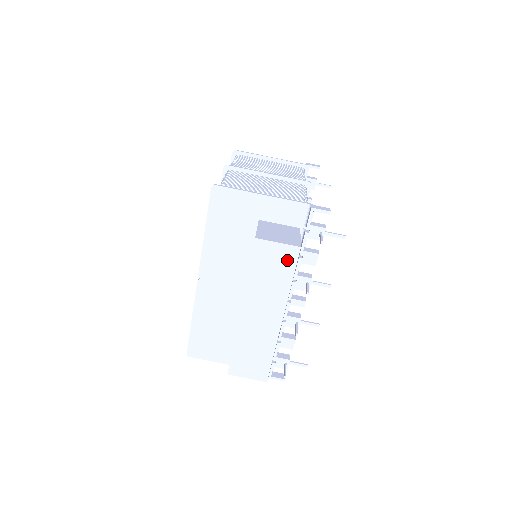
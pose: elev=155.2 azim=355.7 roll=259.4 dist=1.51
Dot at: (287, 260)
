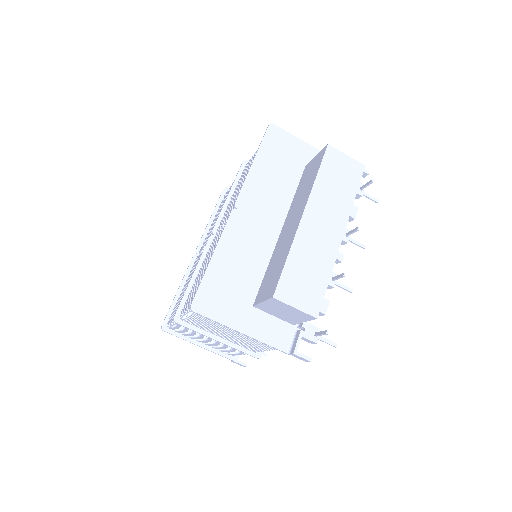
Dot at: (353, 174)
